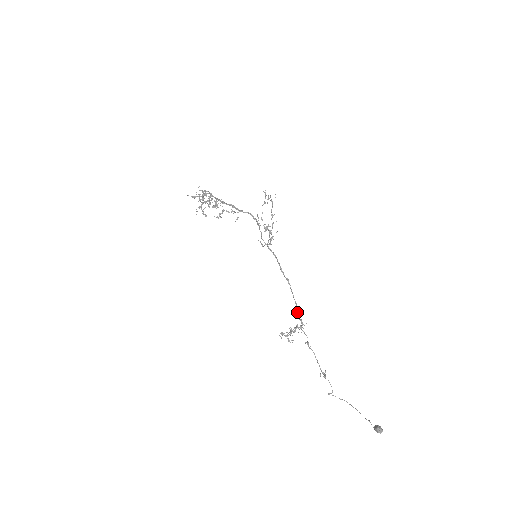
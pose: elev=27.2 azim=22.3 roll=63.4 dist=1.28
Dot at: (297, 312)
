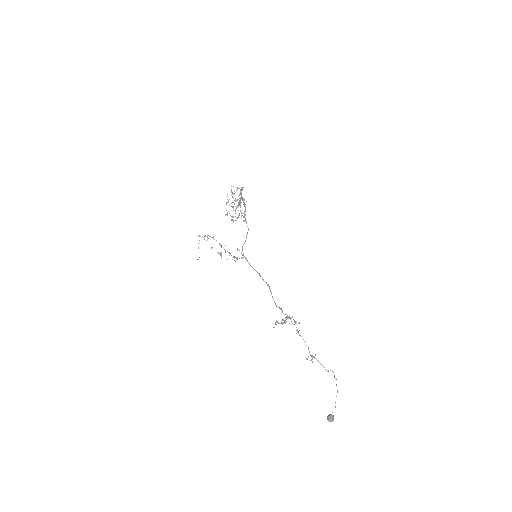
Dot at: occluded
